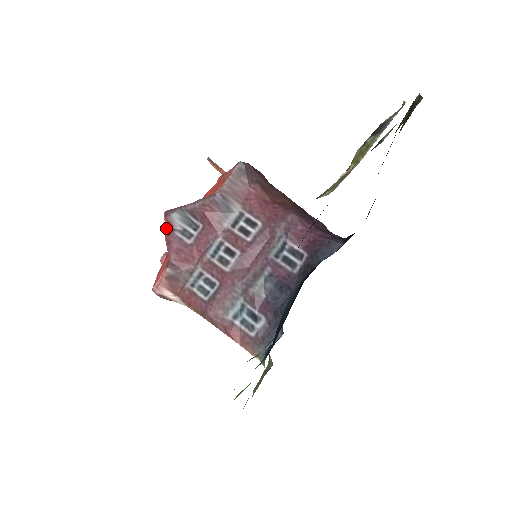
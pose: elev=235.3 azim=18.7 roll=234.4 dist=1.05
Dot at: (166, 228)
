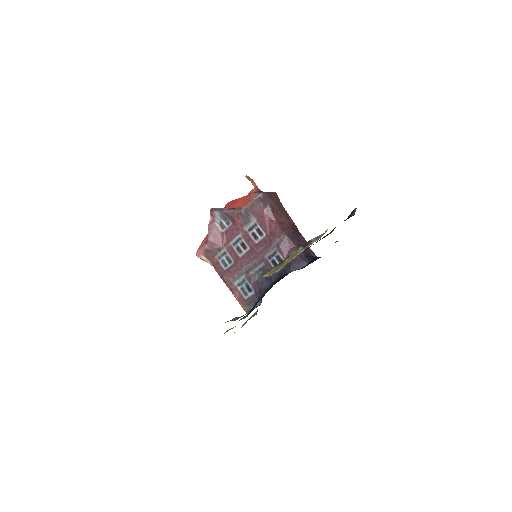
Dot at: (210, 219)
